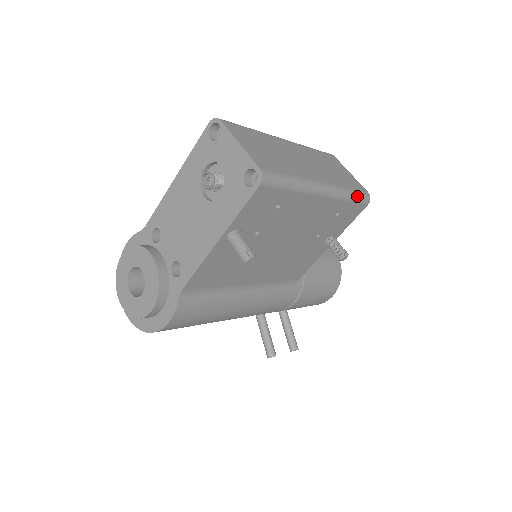
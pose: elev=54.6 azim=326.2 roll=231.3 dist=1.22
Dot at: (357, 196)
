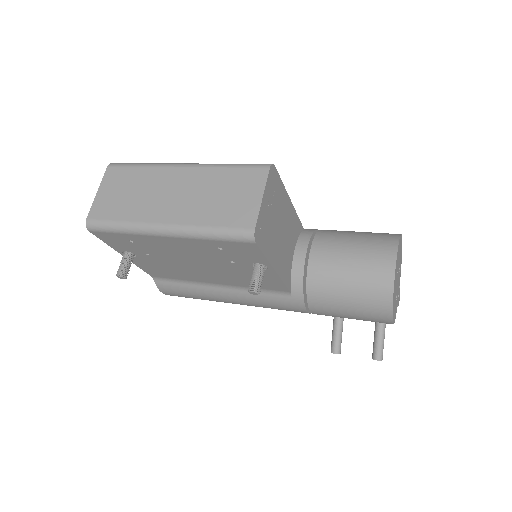
Dot at: (223, 235)
